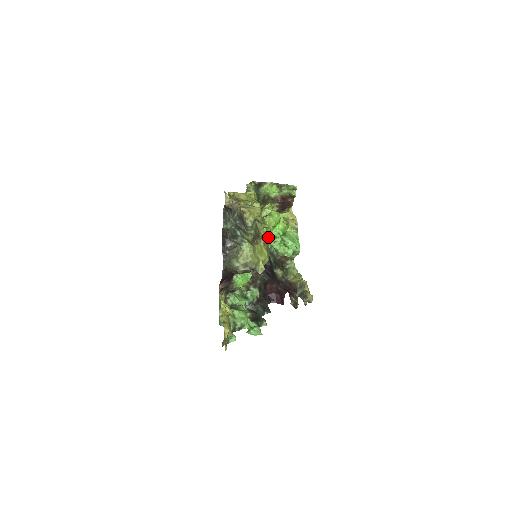
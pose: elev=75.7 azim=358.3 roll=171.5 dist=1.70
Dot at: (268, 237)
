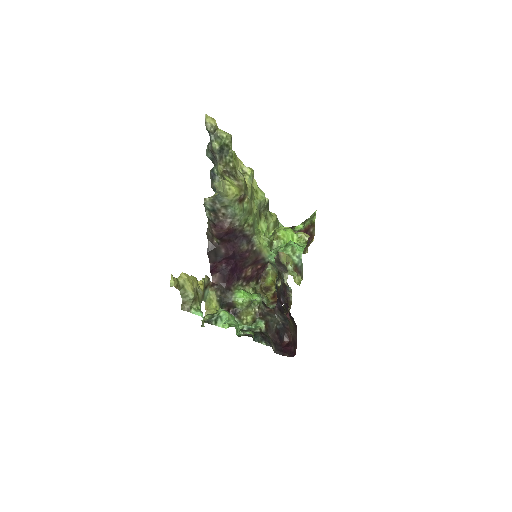
Dot at: occluded
